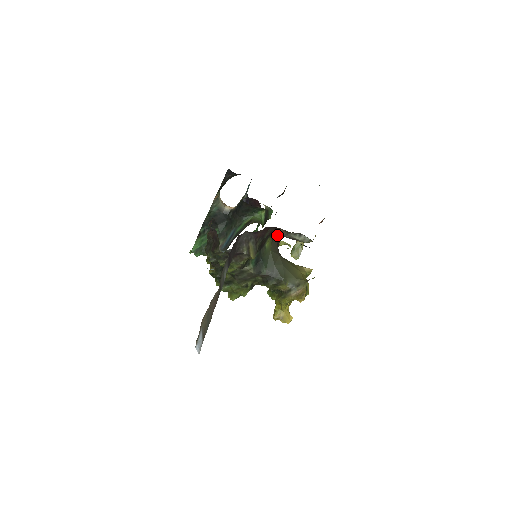
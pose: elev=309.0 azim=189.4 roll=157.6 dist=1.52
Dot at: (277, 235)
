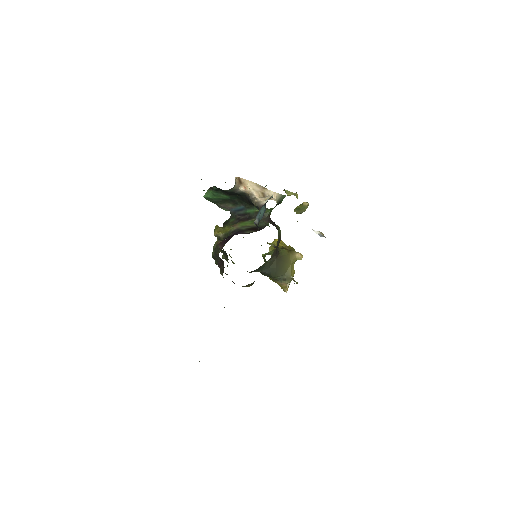
Dot at: (279, 239)
